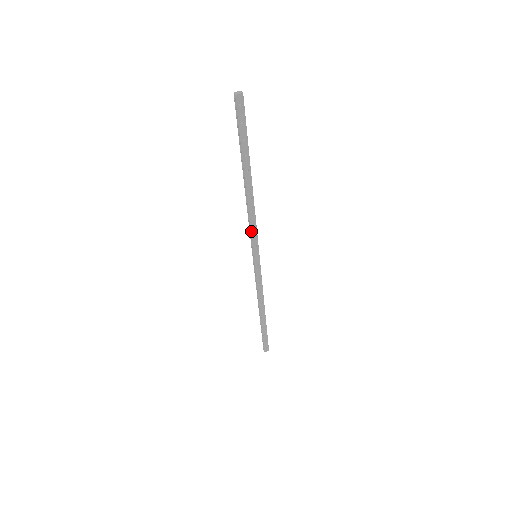
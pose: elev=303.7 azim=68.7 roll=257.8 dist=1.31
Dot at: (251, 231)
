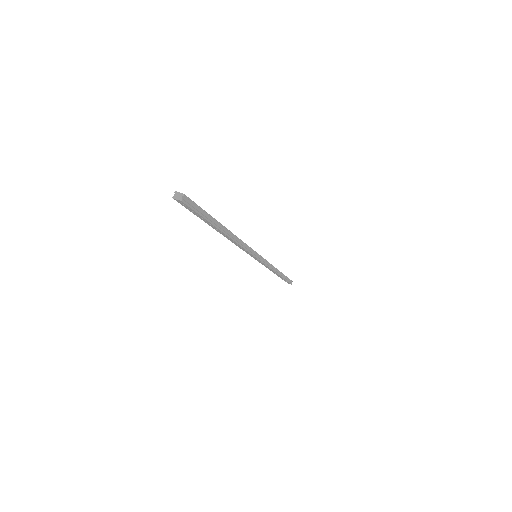
Dot at: (241, 248)
